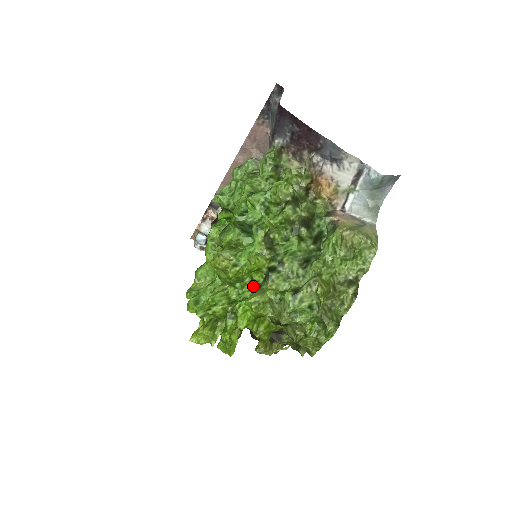
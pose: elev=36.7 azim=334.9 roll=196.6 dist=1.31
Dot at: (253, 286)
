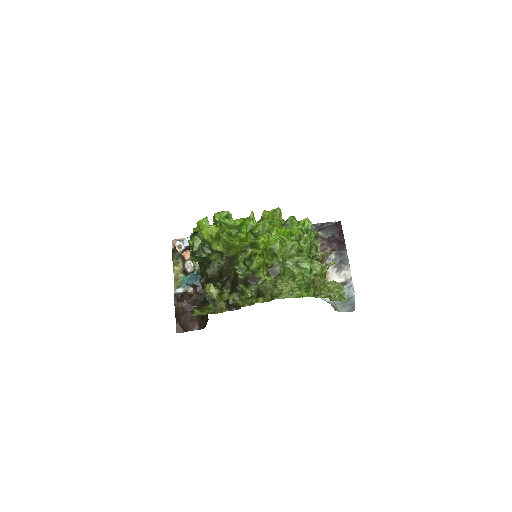
Dot at: occluded
